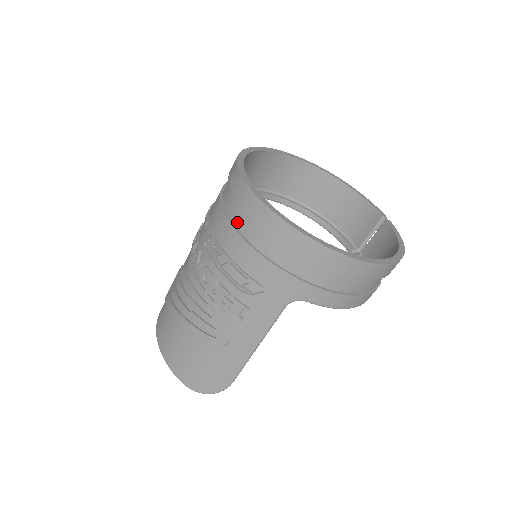
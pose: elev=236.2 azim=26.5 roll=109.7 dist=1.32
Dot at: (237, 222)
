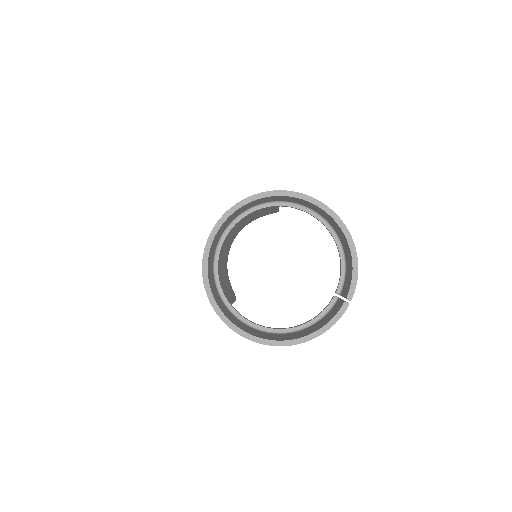
Dot at: occluded
